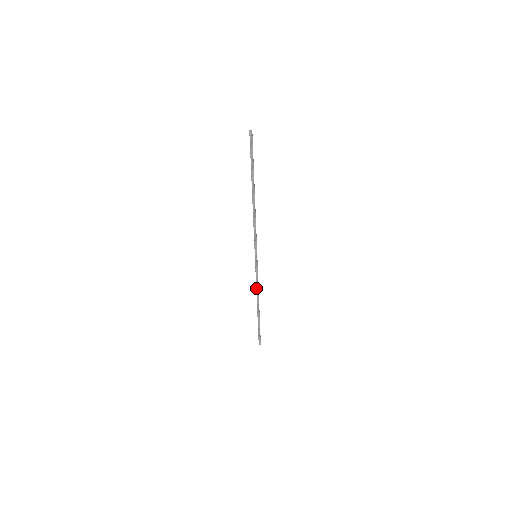
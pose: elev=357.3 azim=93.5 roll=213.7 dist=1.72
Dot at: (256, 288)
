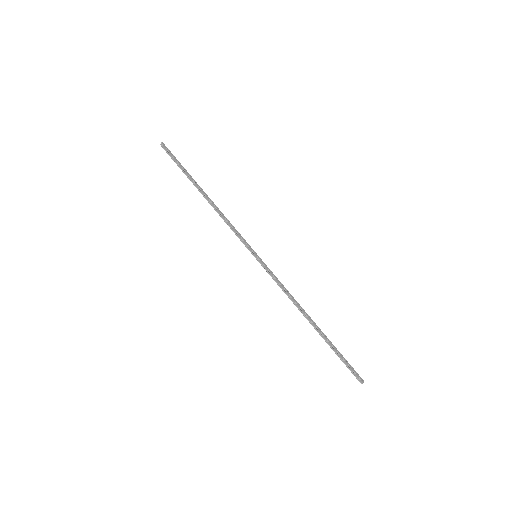
Dot at: occluded
